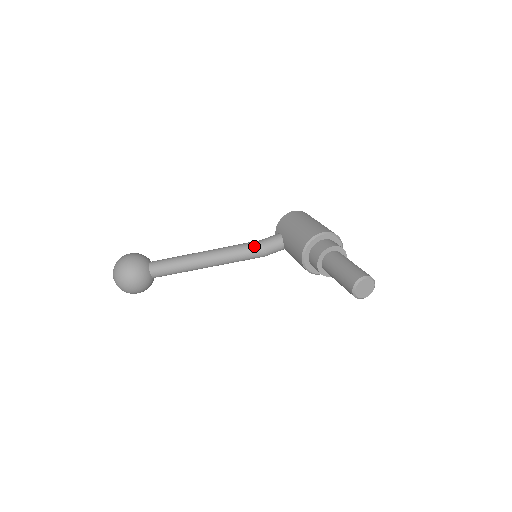
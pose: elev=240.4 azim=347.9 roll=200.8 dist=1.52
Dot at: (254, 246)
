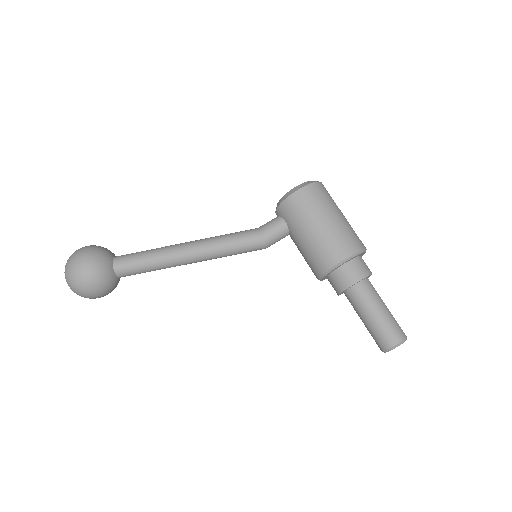
Dot at: (253, 244)
